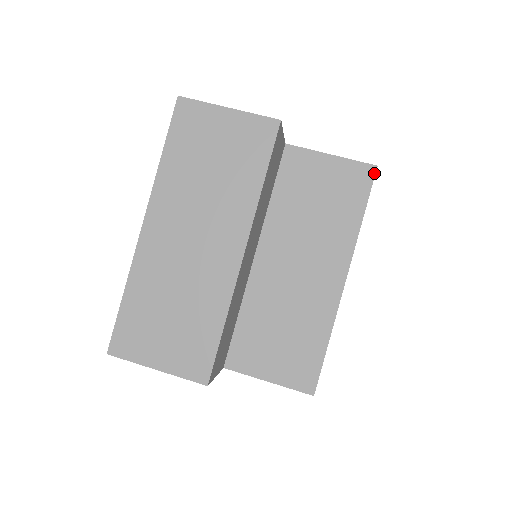
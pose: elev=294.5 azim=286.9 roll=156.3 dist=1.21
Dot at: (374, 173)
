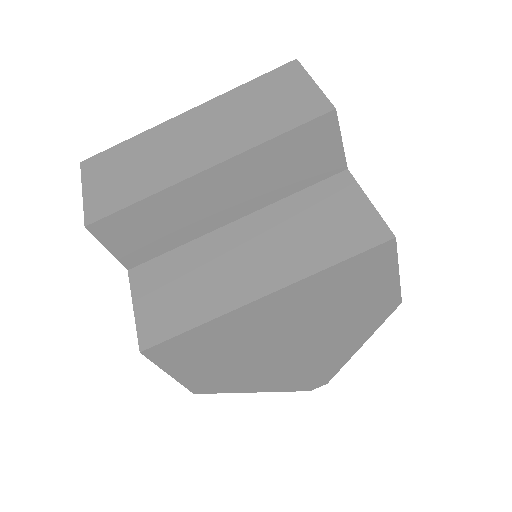
Dot at: (386, 240)
